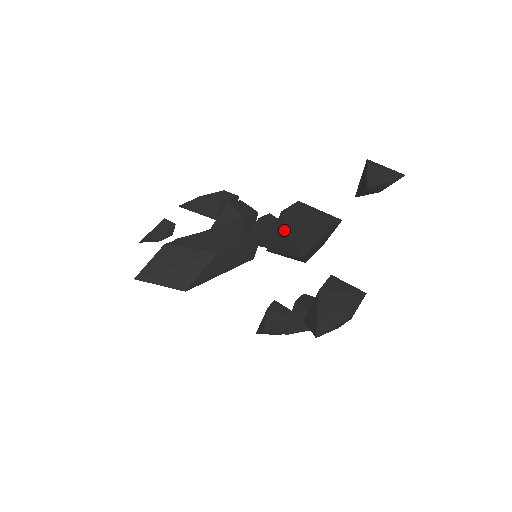
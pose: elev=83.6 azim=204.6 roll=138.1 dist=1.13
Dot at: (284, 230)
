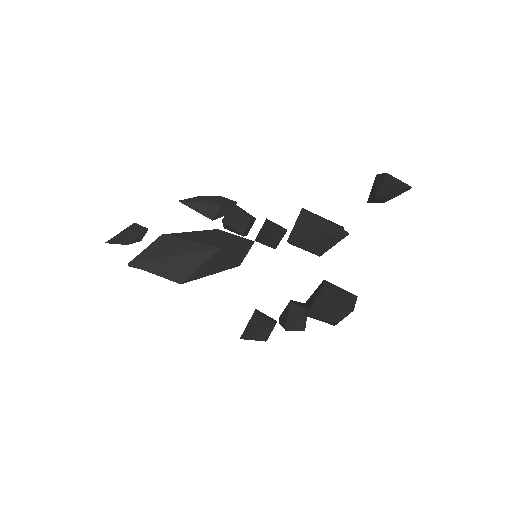
Dot at: (313, 220)
